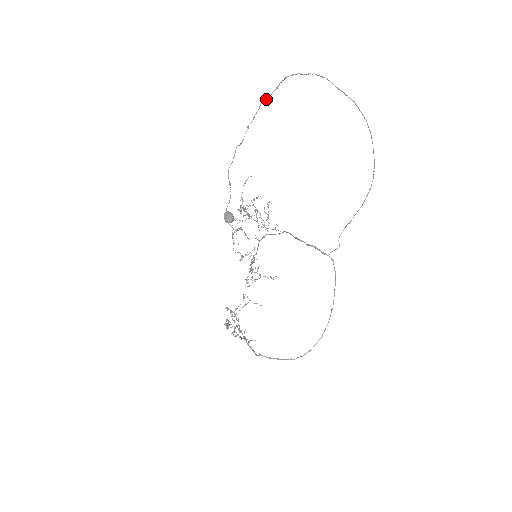
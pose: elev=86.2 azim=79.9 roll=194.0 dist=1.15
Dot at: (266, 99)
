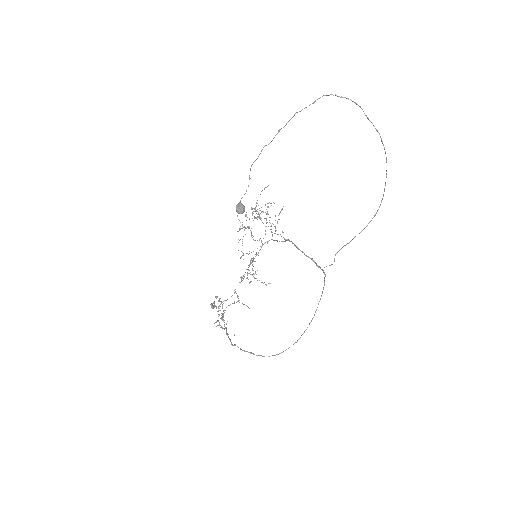
Dot at: (301, 110)
